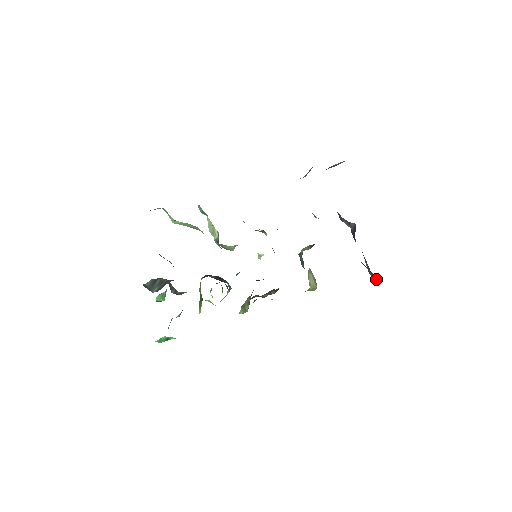
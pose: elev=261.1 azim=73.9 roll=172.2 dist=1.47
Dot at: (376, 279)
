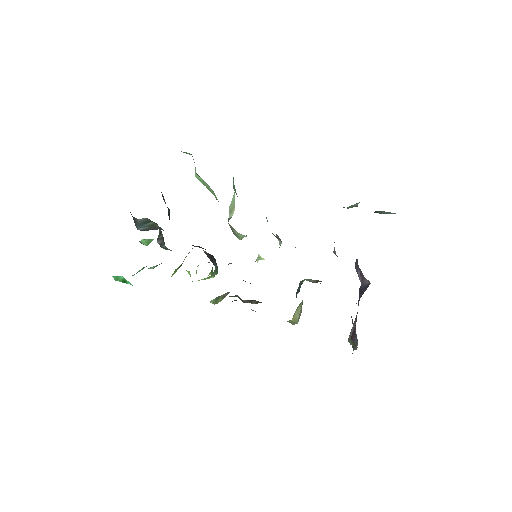
Dot at: (351, 344)
